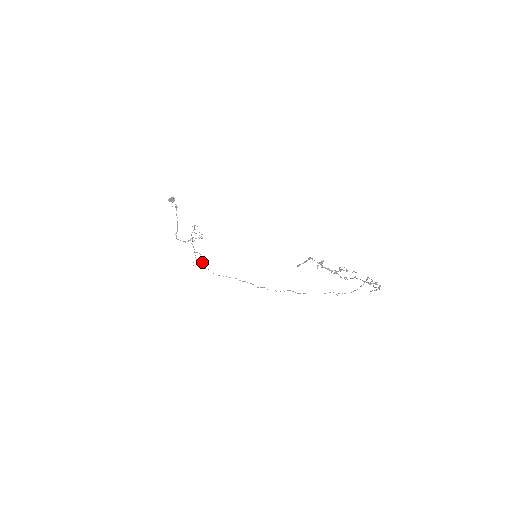
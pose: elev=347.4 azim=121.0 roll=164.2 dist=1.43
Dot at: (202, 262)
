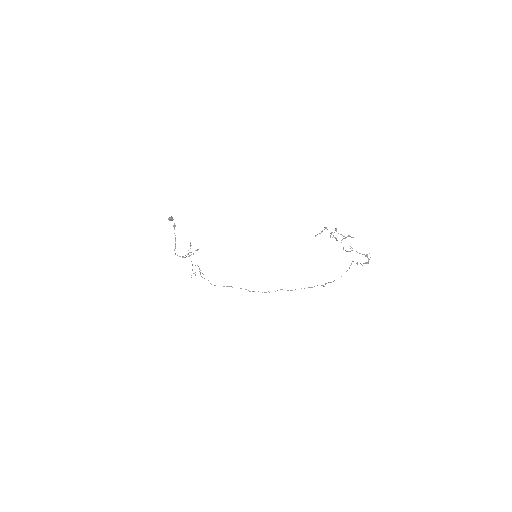
Dot at: (200, 273)
